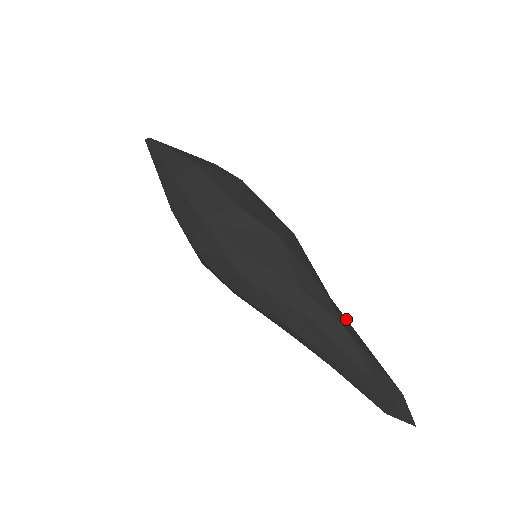
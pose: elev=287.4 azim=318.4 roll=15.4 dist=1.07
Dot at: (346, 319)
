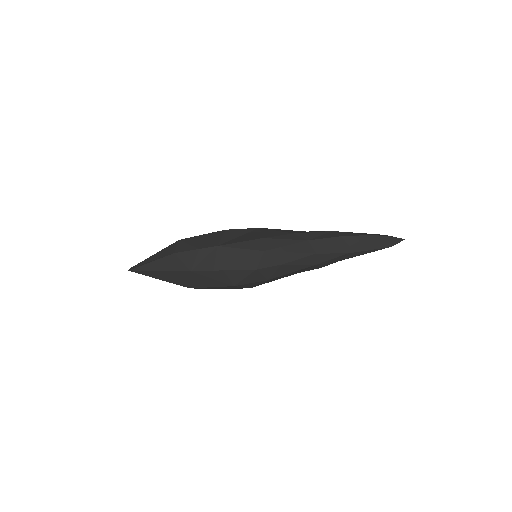
Dot at: occluded
